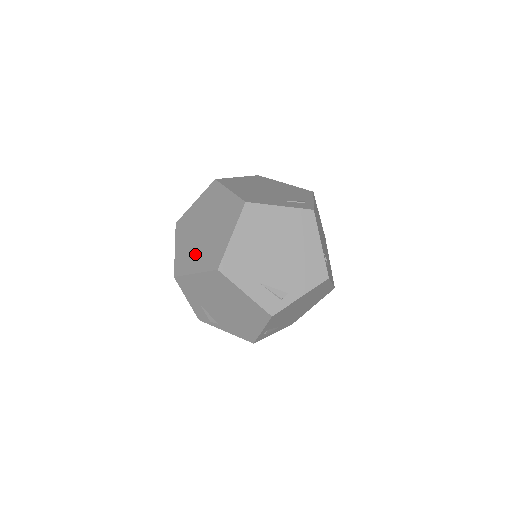
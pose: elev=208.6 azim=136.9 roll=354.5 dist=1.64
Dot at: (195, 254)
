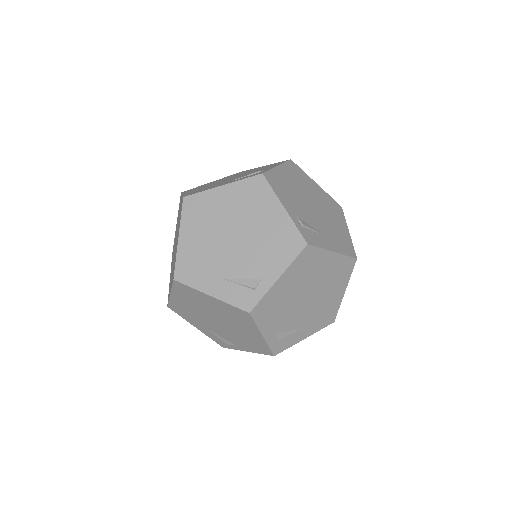
Dot at: occluded
